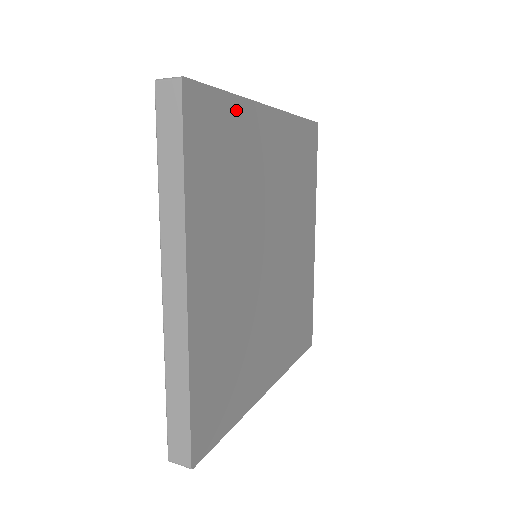
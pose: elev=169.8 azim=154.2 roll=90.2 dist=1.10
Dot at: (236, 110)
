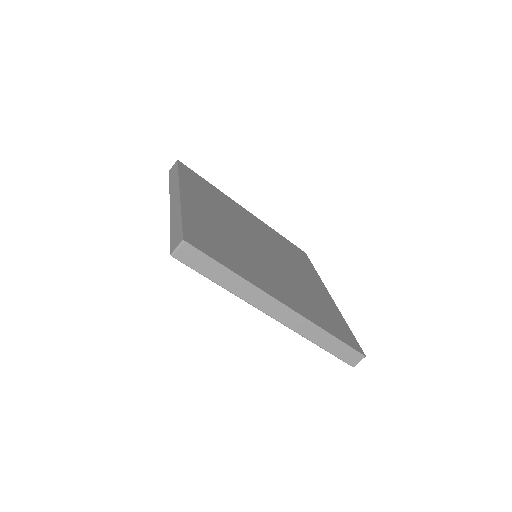
Dot at: (189, 217)
